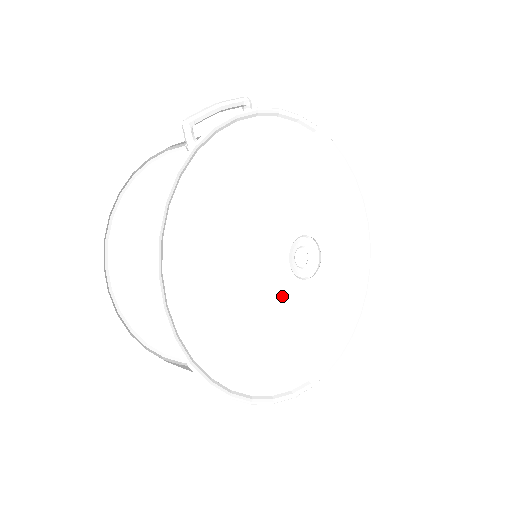
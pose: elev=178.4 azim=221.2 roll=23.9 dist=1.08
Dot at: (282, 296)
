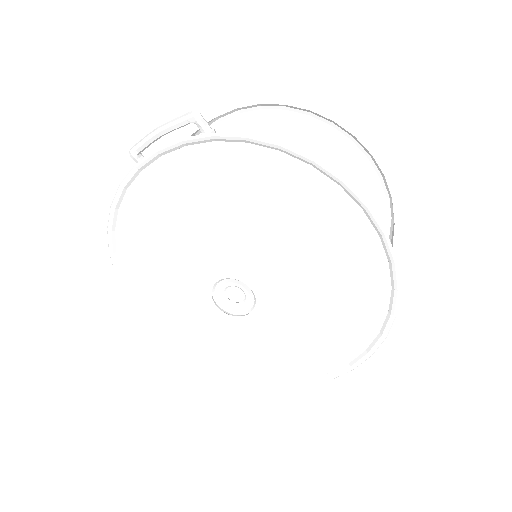
Dot at: occluded
